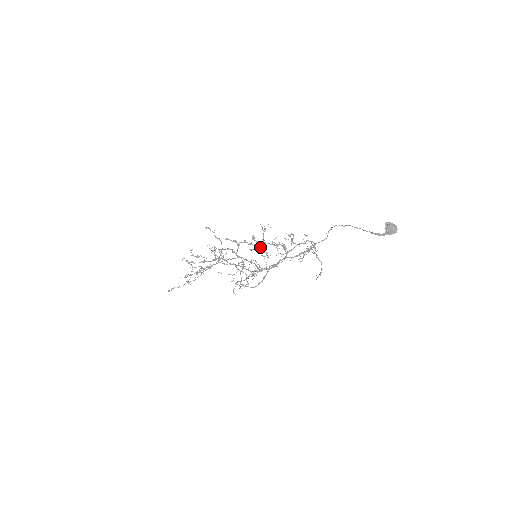
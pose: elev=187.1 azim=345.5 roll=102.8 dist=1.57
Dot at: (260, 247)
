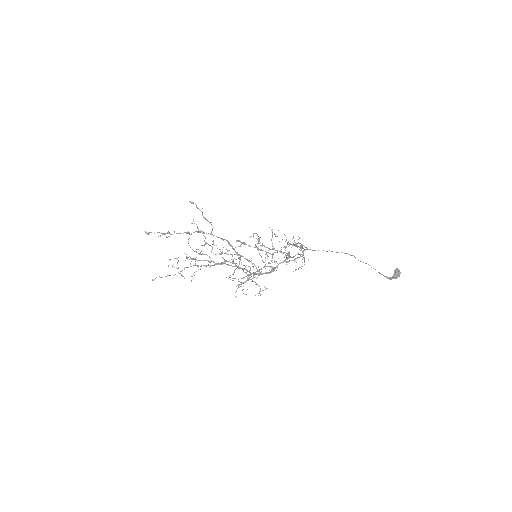
Dot at: occluded
